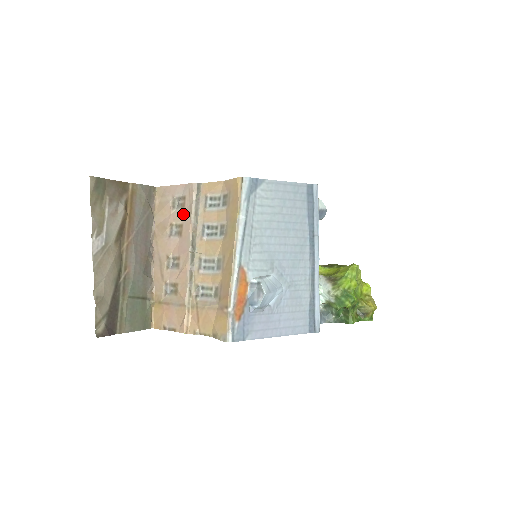
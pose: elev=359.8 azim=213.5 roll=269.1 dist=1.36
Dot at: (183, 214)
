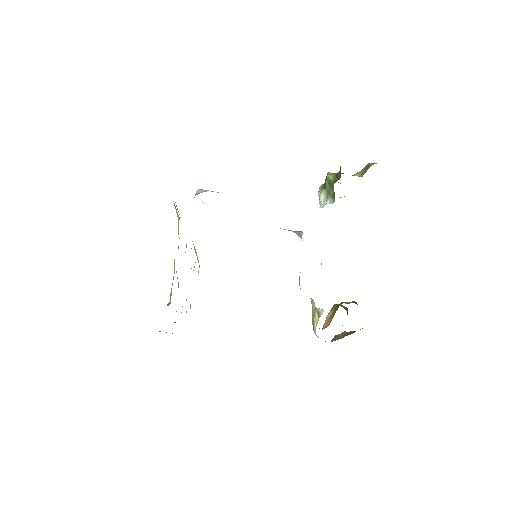
Dot at: occluded
